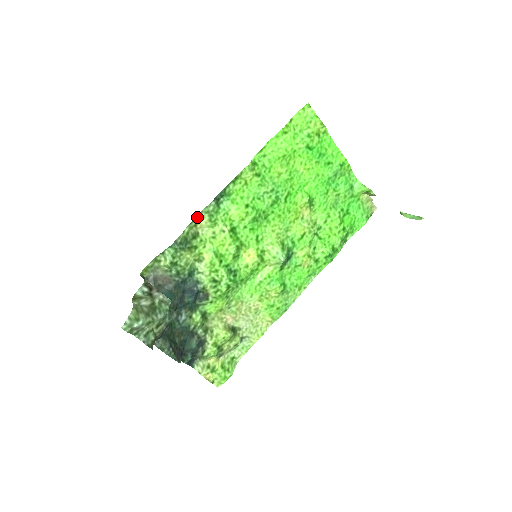
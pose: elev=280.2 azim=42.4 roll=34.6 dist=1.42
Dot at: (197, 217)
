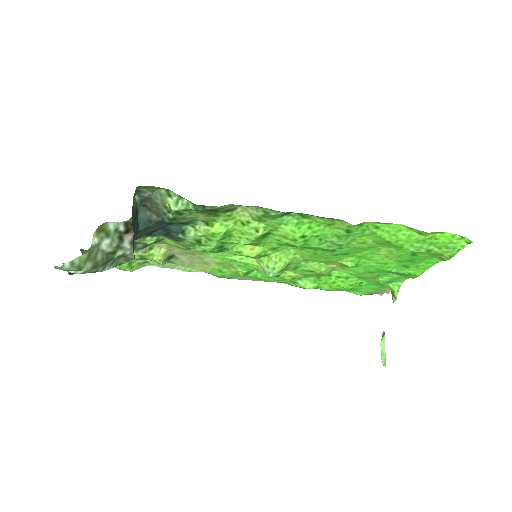
Dot at: (252, 206)
